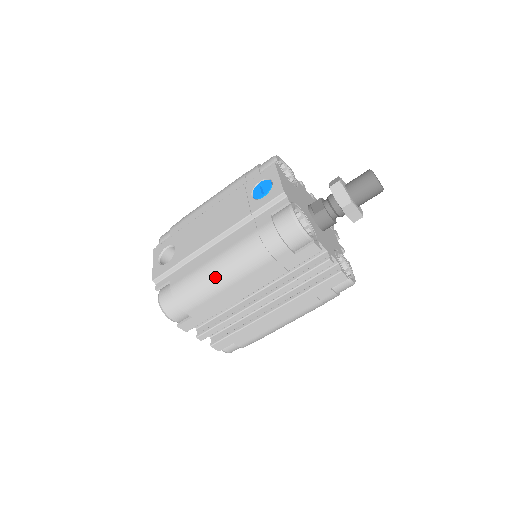
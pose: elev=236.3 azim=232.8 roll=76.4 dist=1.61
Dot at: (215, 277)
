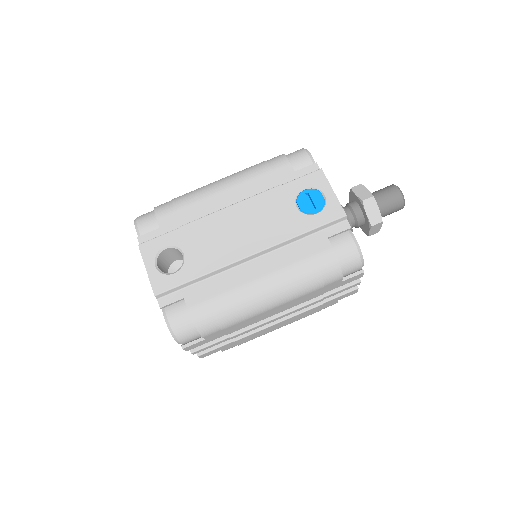
Dot at: (255, 303)
